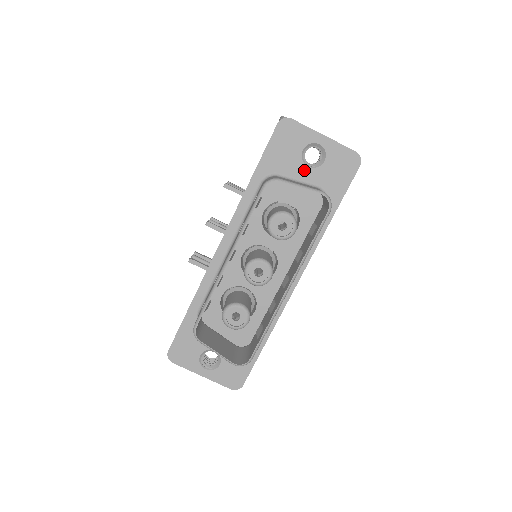
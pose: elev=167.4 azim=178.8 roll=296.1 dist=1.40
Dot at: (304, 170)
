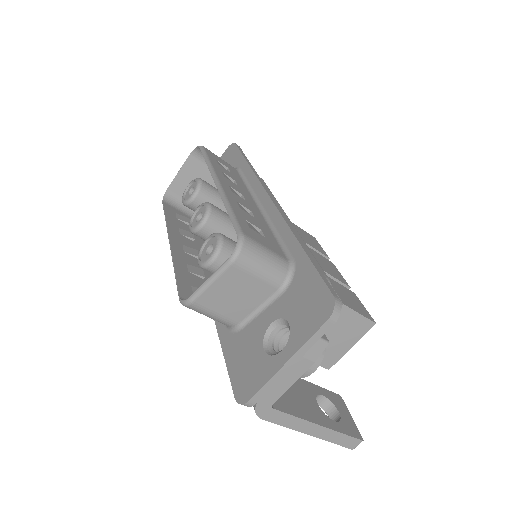
Dot at: occluded
